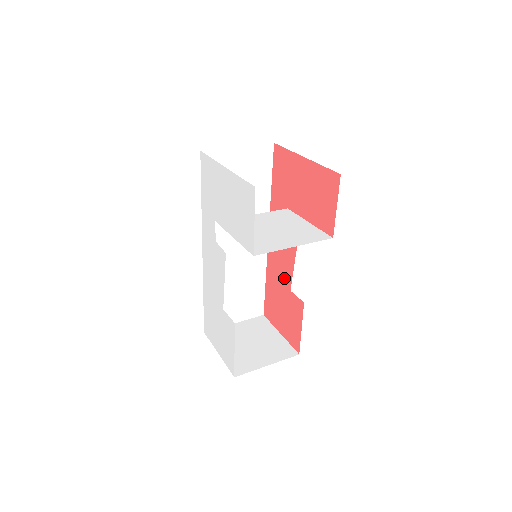
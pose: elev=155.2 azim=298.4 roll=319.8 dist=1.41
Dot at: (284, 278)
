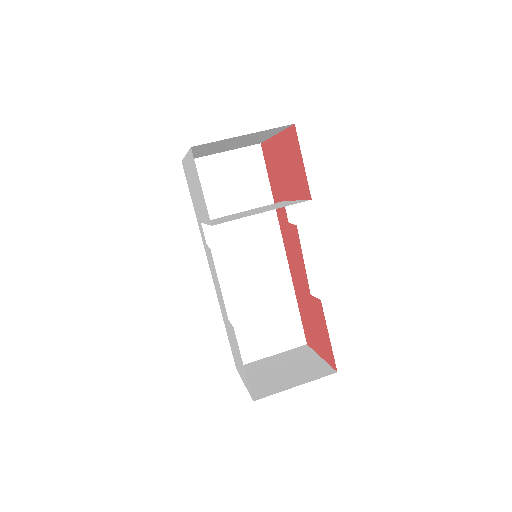
Dot at: (303, 284)
